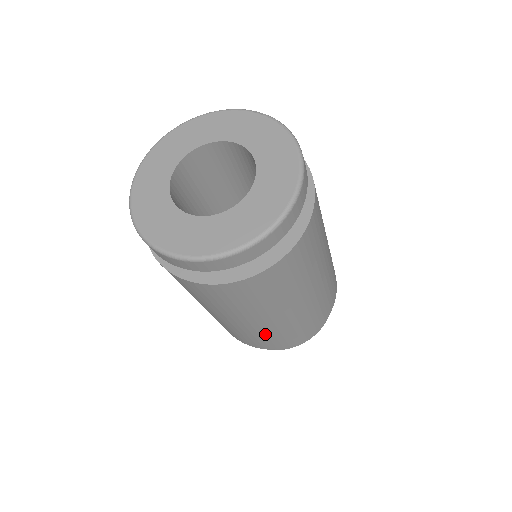
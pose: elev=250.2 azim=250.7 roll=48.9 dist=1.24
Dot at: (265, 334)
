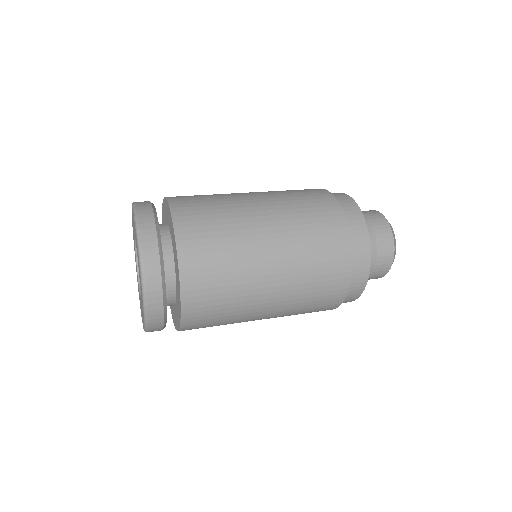
Dot at: (289, 315)
